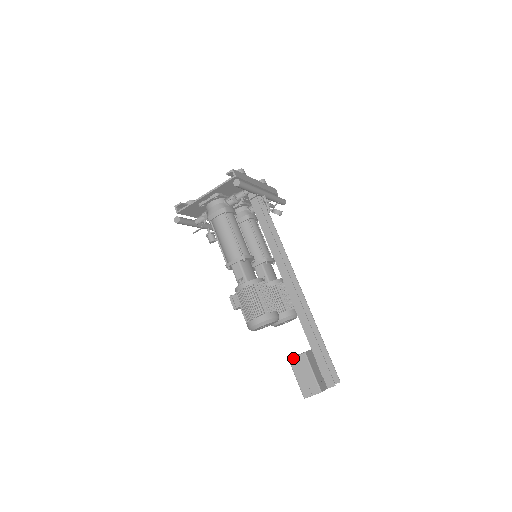
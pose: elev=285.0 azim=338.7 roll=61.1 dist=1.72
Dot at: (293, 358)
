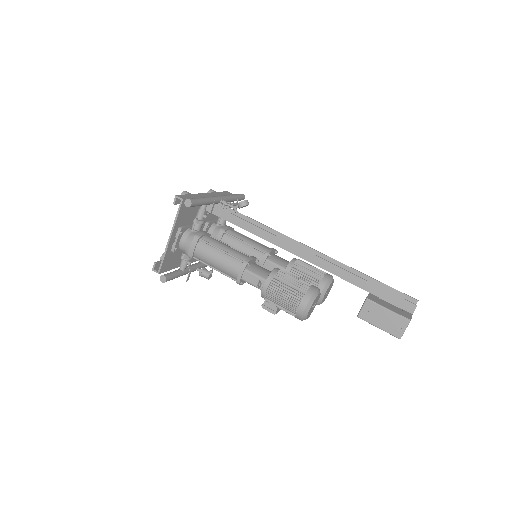
Dot at: (360, 312)
